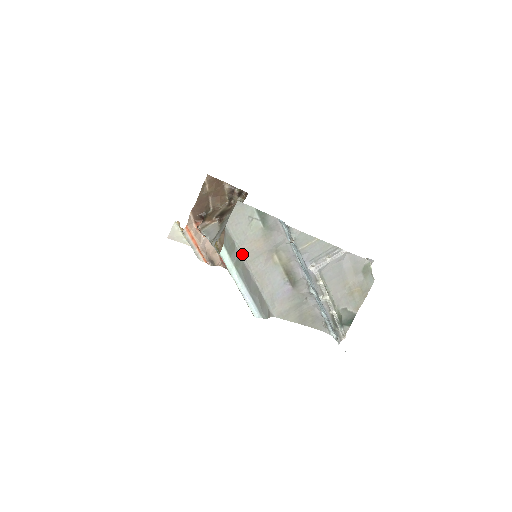
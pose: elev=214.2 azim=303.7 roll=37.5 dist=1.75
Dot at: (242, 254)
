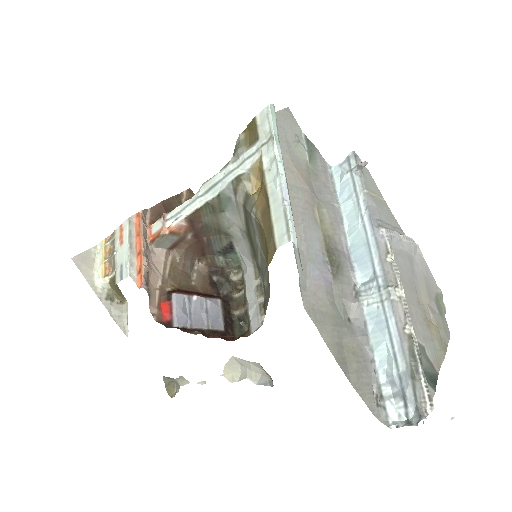
Dot at: occluded
